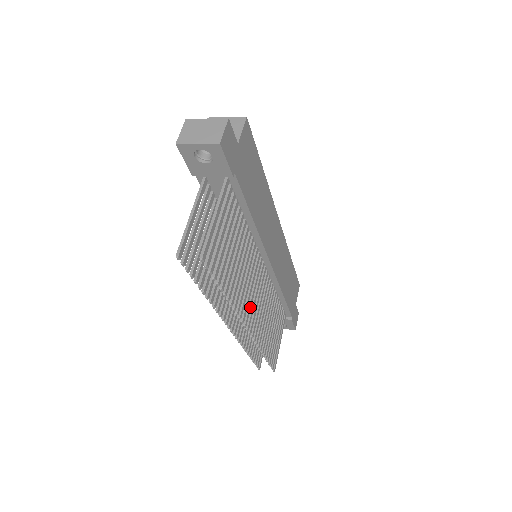
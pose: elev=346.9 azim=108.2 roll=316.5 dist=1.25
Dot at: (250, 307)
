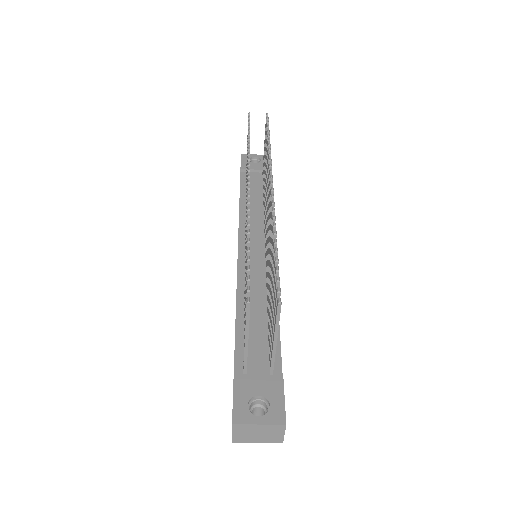
Dot at: occluded
